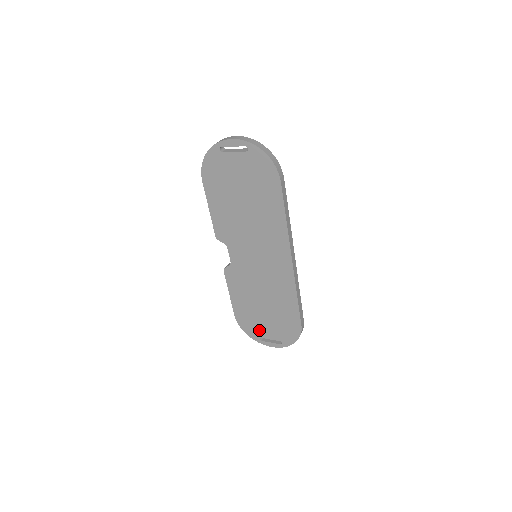
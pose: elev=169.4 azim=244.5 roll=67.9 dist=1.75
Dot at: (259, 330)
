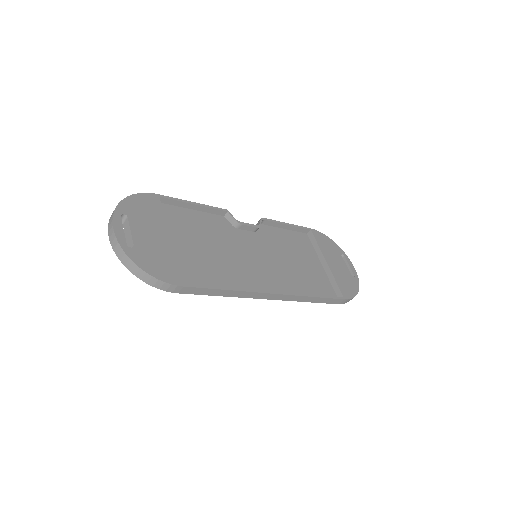
Dot at: occluded
